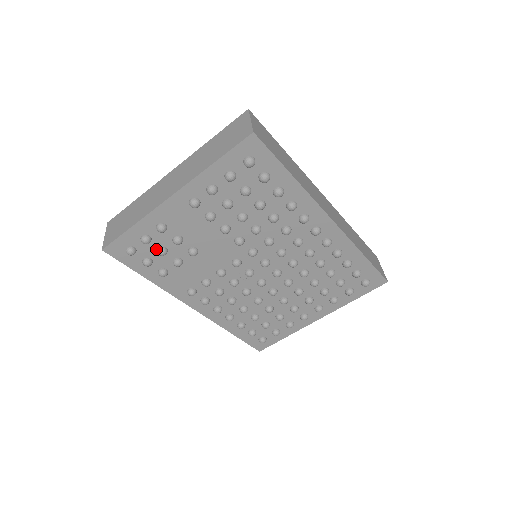
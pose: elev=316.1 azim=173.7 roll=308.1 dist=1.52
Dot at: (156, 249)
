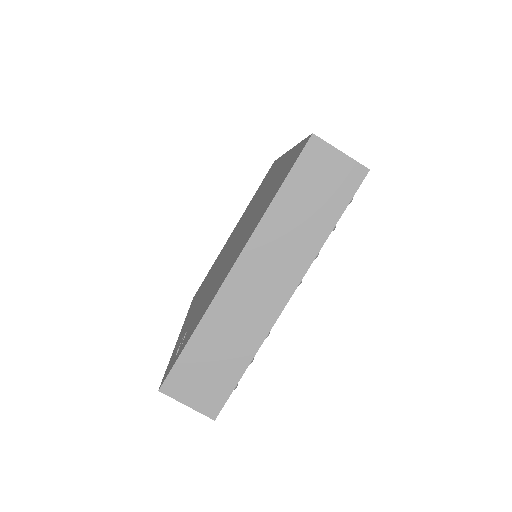
Dot at: occluded
